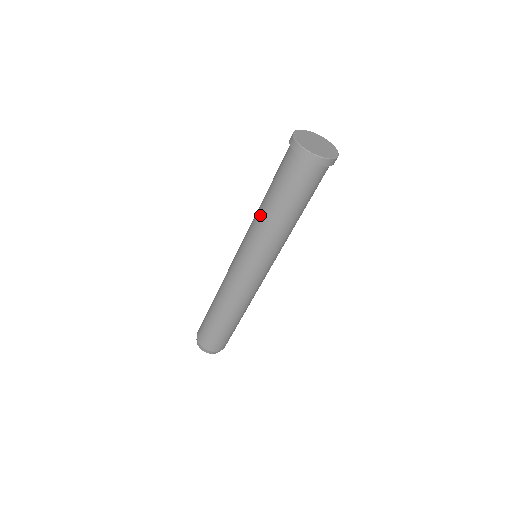
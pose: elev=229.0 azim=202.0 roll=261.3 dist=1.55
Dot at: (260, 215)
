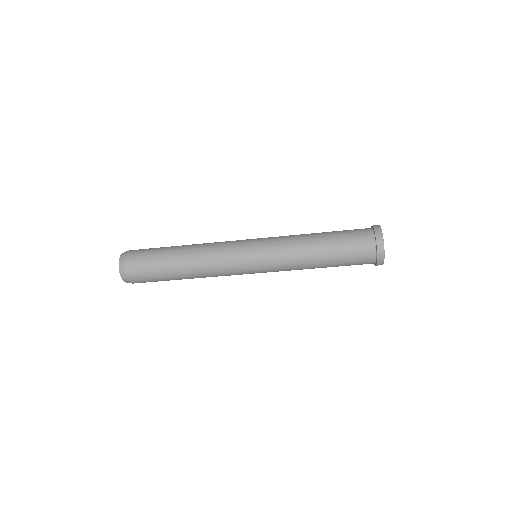
Dot at: (304, 238)
